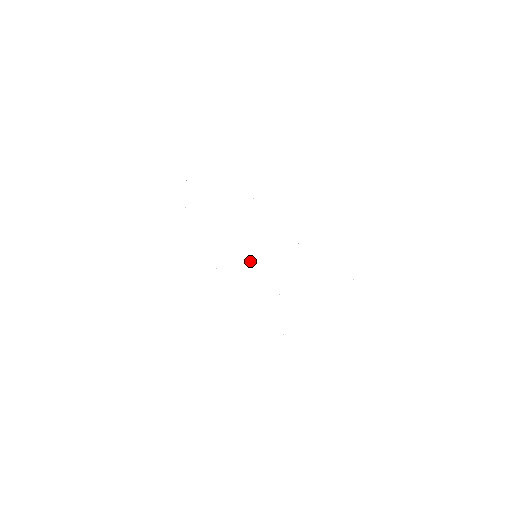
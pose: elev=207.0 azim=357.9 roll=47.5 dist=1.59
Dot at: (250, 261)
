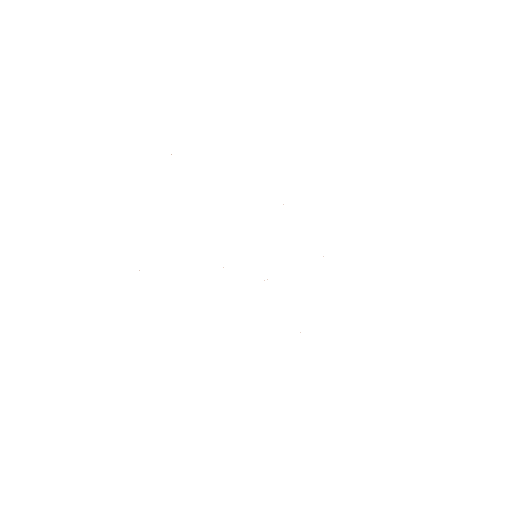
Dot at: occluded
